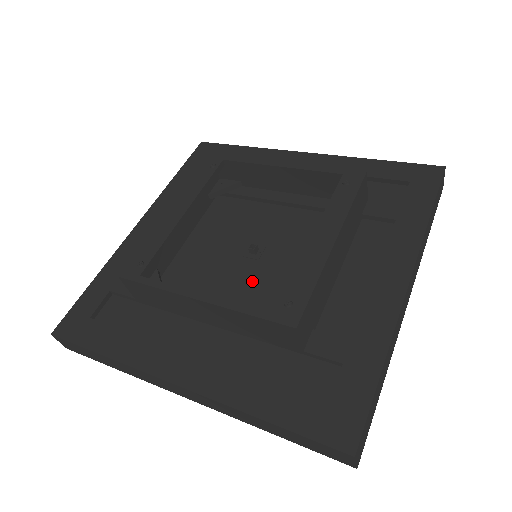
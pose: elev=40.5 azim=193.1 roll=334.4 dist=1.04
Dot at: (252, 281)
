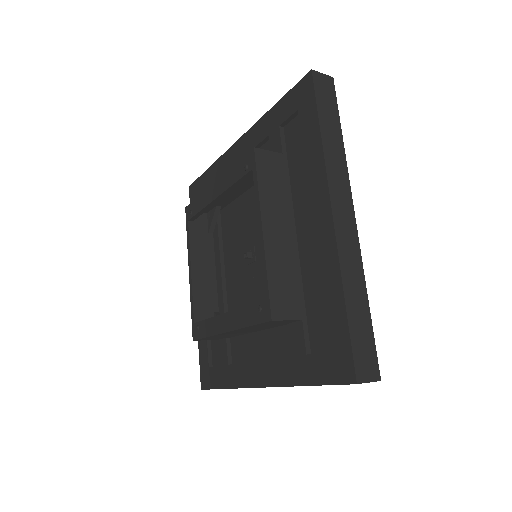
Dot at: (238, 273)
